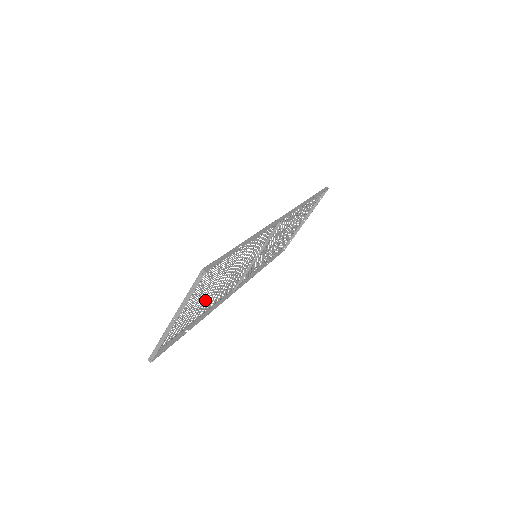
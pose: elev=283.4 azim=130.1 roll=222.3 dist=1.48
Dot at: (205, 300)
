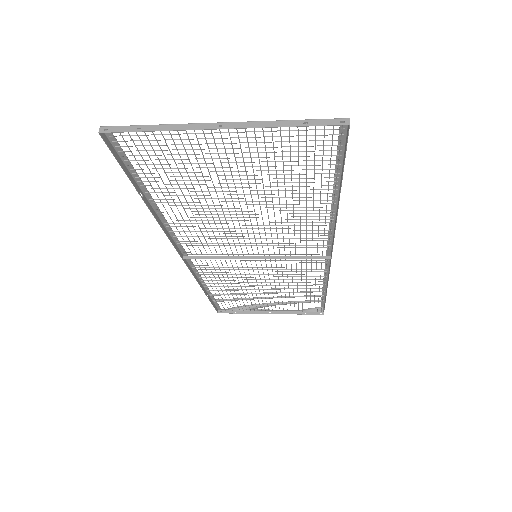
Dot at: occluded
